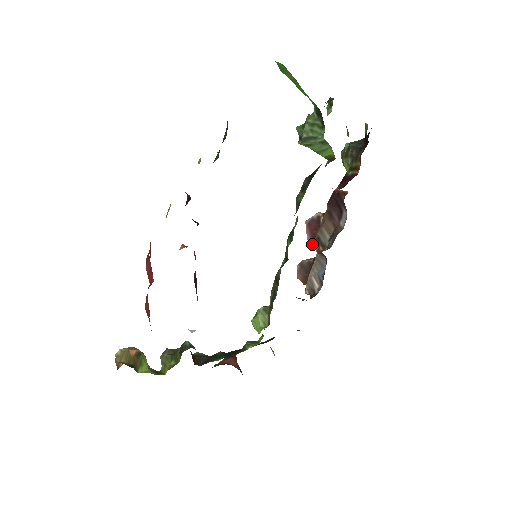
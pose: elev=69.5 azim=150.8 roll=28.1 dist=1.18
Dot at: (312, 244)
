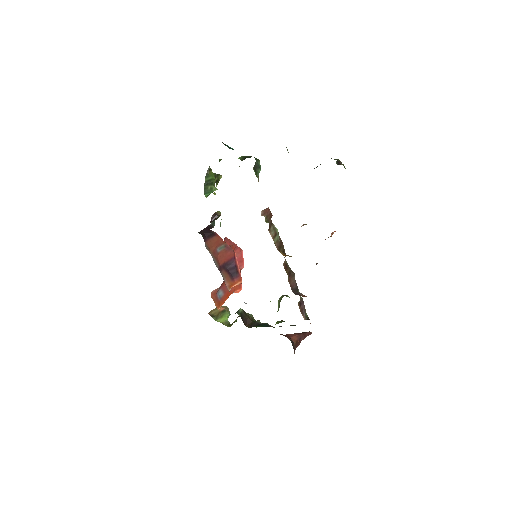
Dot at: occluded
